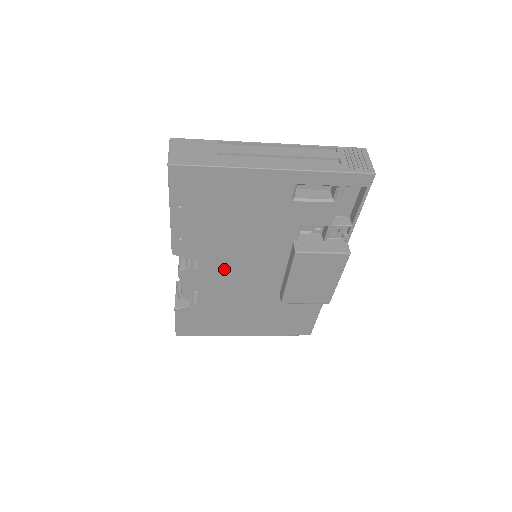
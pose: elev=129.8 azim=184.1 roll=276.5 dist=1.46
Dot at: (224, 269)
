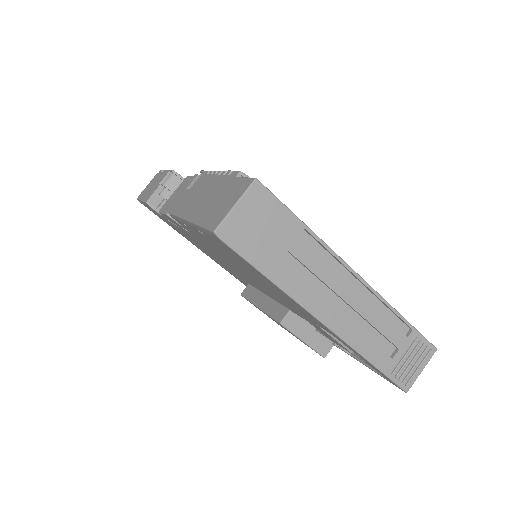
Dot at: (212, 251)
